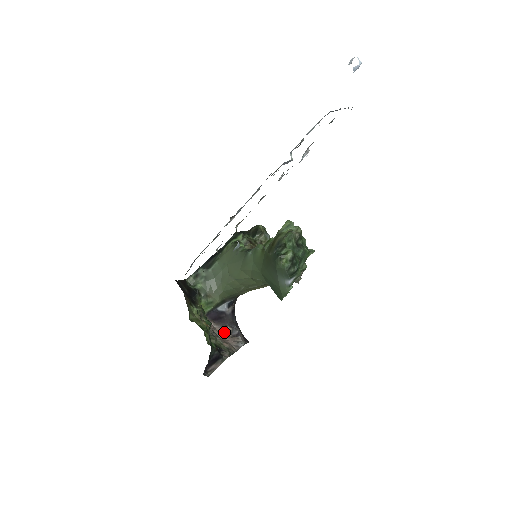
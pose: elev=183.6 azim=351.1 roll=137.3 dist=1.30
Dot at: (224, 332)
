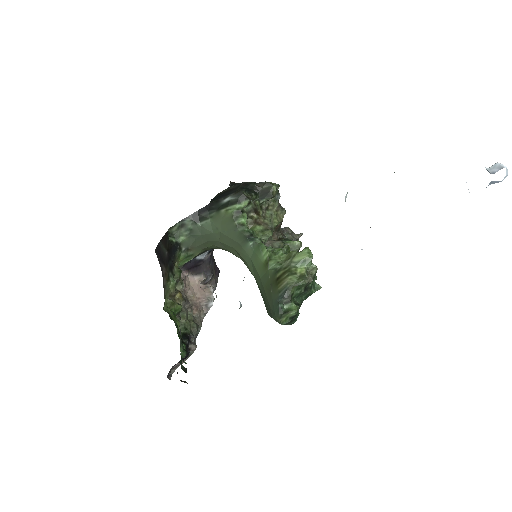
Dot at: (197, 284)
